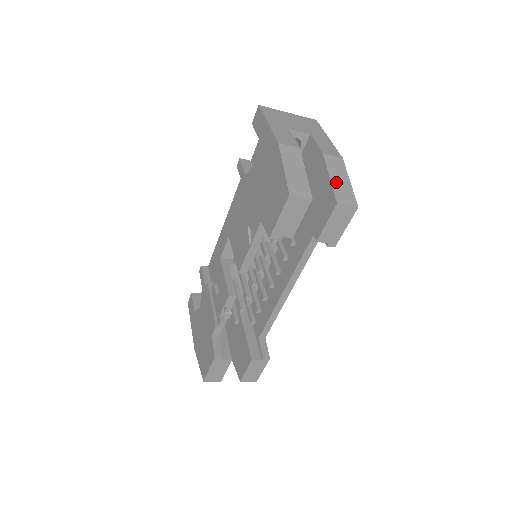
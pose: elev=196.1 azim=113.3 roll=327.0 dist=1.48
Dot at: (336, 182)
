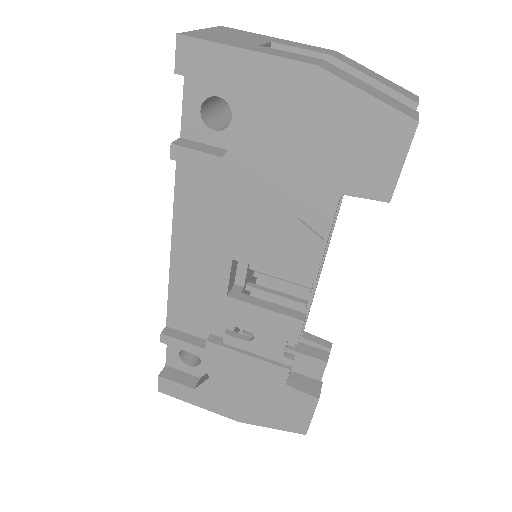
Dot at: (382, 81)
